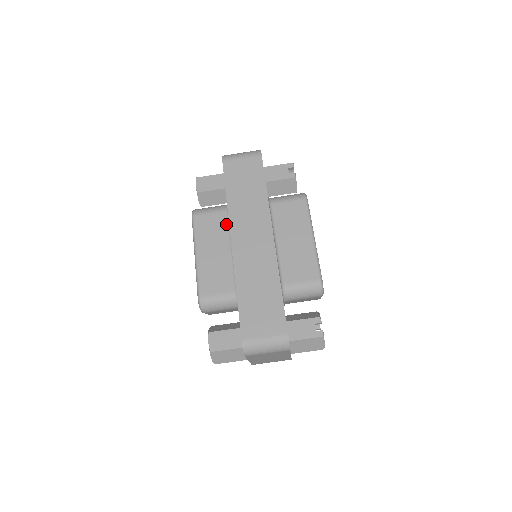
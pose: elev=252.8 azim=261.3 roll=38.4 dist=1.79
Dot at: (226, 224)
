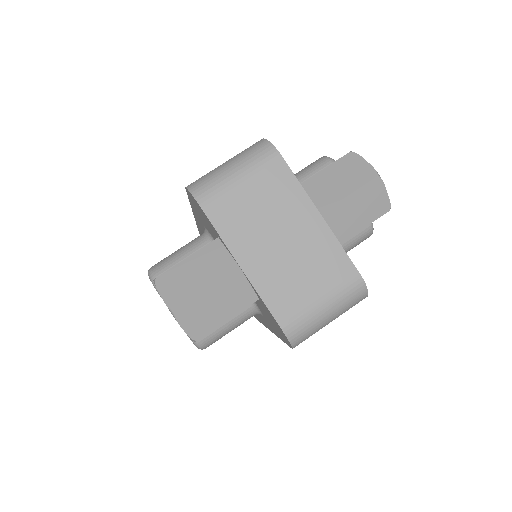
Dot at: occluded
